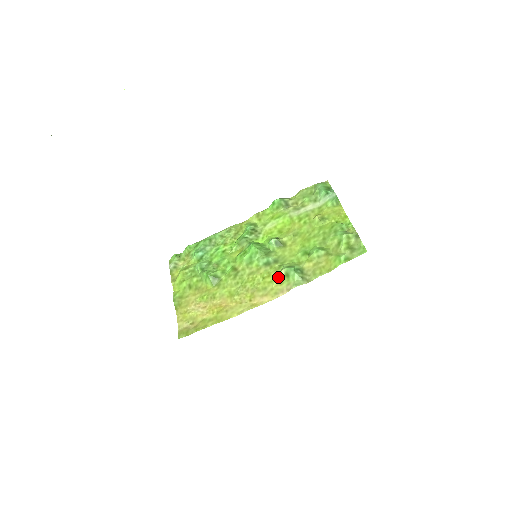
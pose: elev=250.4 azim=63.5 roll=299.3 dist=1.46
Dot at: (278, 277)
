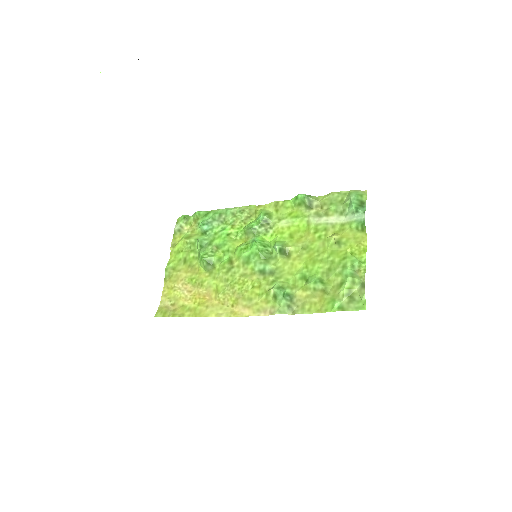
Dot at: (266, 294)
